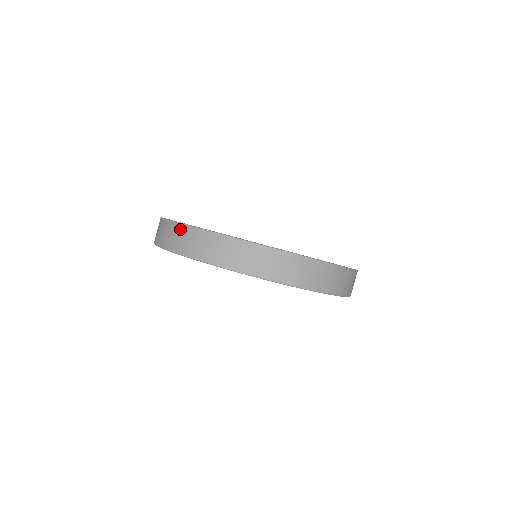
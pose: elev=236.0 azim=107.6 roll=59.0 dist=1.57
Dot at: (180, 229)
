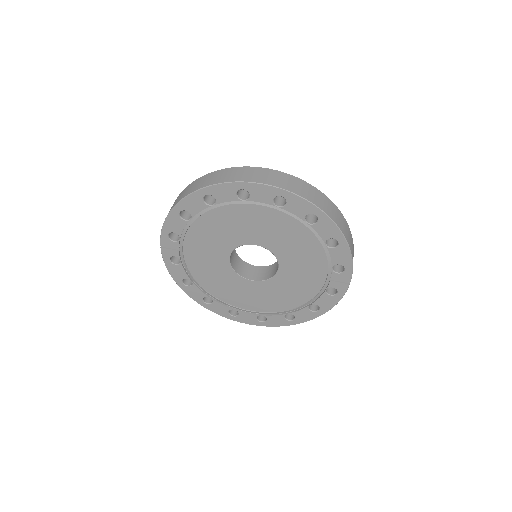
Dot at: (197, 180)
